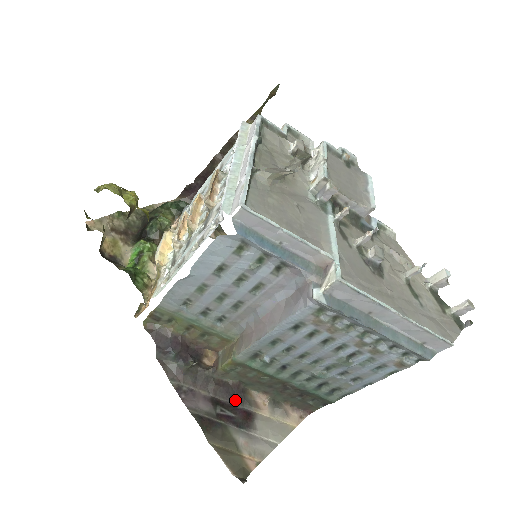
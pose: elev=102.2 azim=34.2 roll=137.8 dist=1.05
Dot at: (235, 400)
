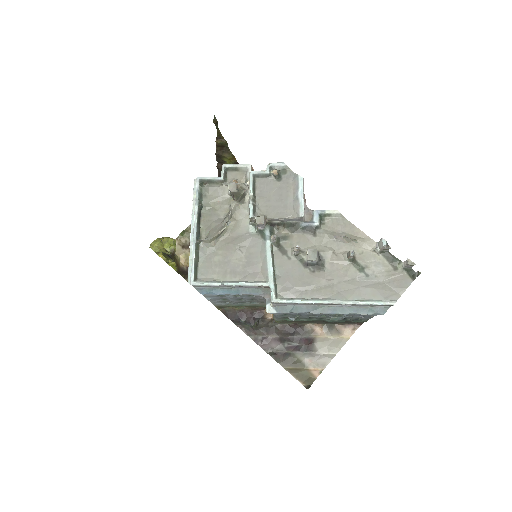
Dot at: (297, 334)
